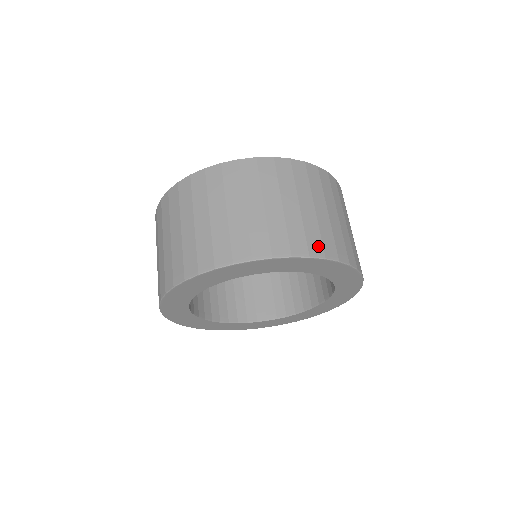
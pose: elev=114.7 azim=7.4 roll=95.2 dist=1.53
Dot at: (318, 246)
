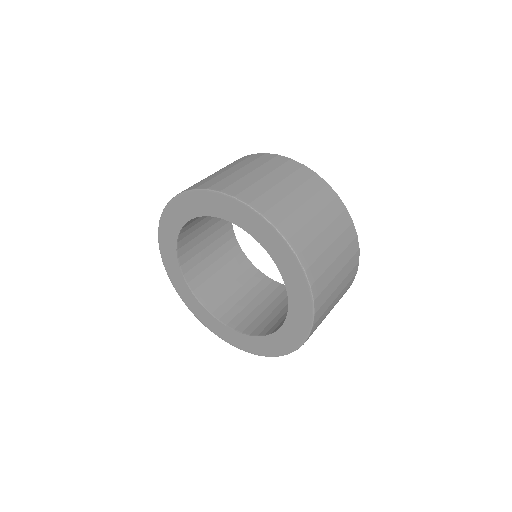
Dot at: (210, 184)
